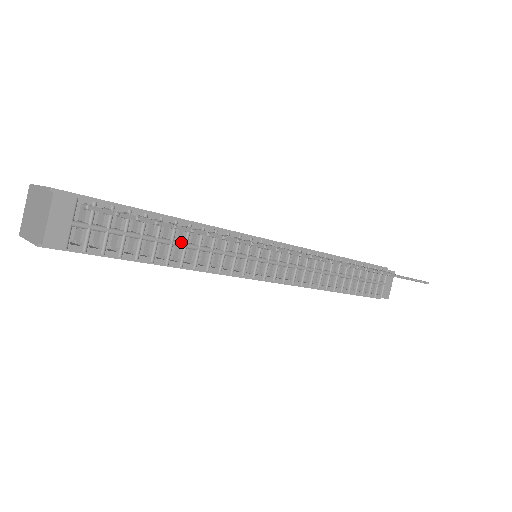
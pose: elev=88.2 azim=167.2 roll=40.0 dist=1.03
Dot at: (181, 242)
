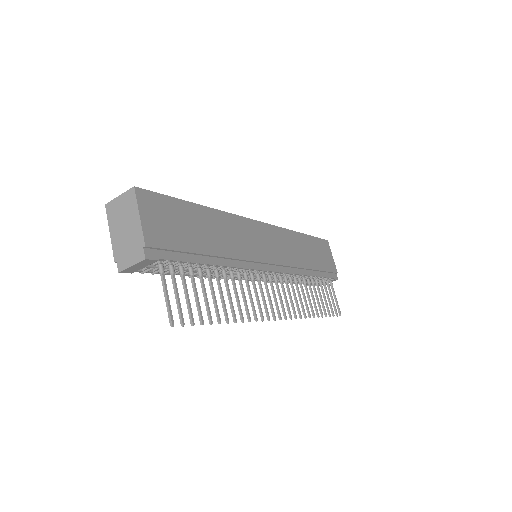
Dot at: occluded
